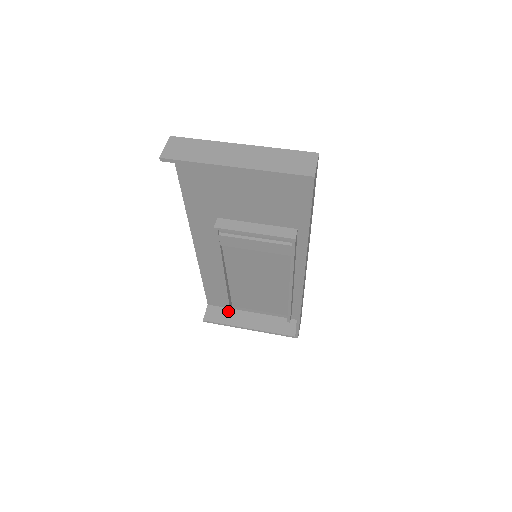
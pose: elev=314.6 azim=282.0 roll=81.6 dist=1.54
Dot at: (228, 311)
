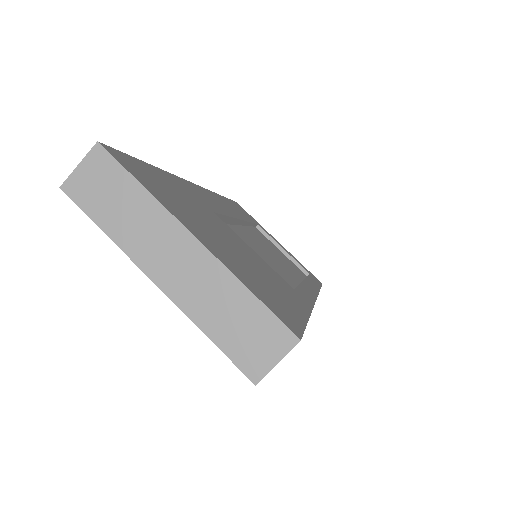
Dot at: occluded
